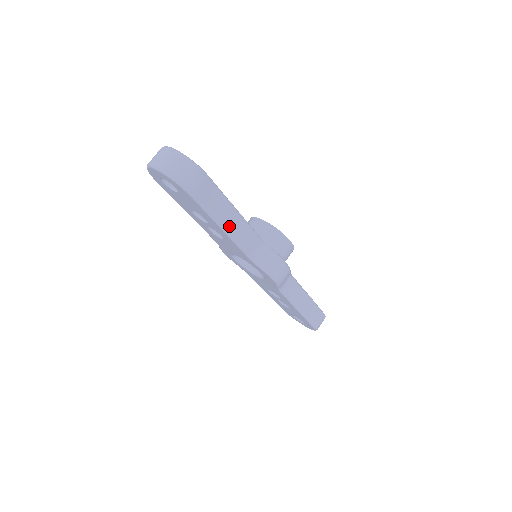
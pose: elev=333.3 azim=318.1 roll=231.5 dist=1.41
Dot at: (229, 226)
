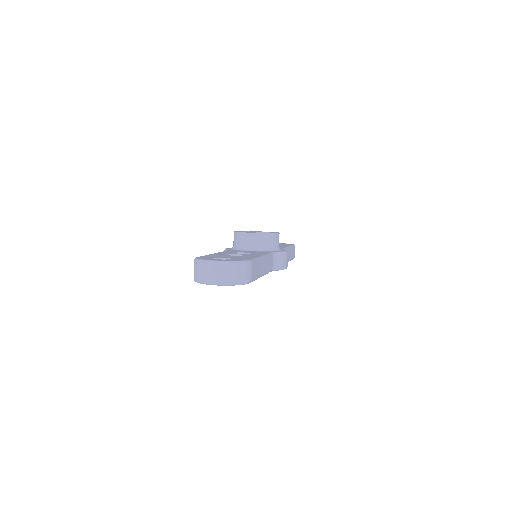
Dot at: (263, 271)
